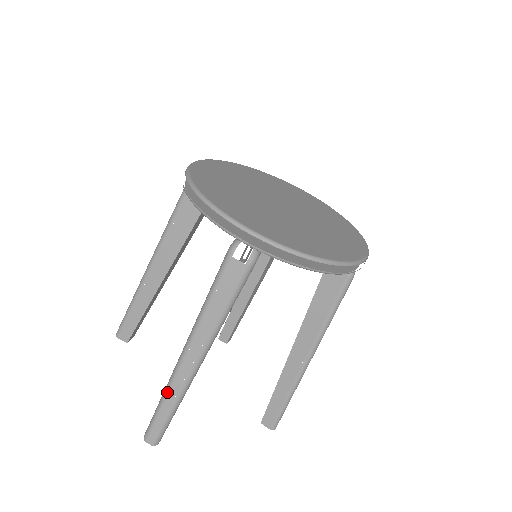
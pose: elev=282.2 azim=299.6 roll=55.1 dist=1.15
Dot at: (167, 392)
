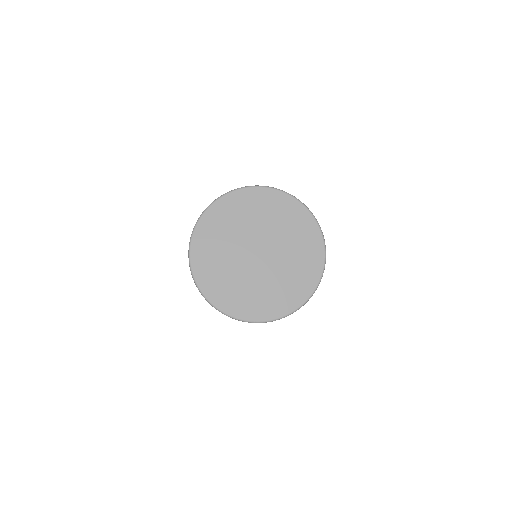
Dot at: occluded
